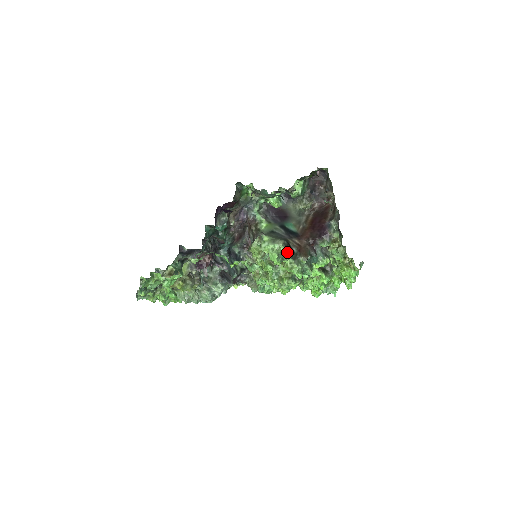
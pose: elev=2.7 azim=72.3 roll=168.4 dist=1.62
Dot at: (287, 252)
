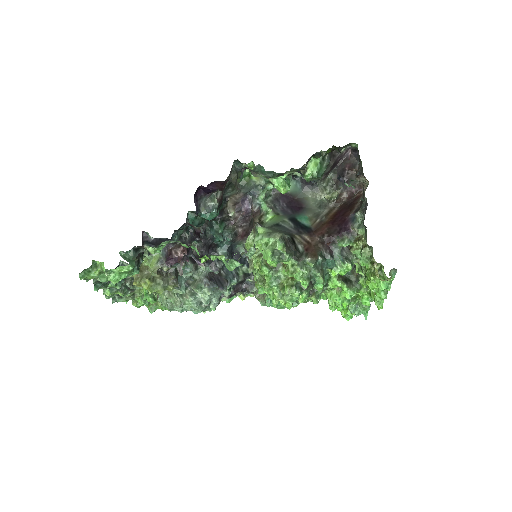
Dot at: (287, 249)
